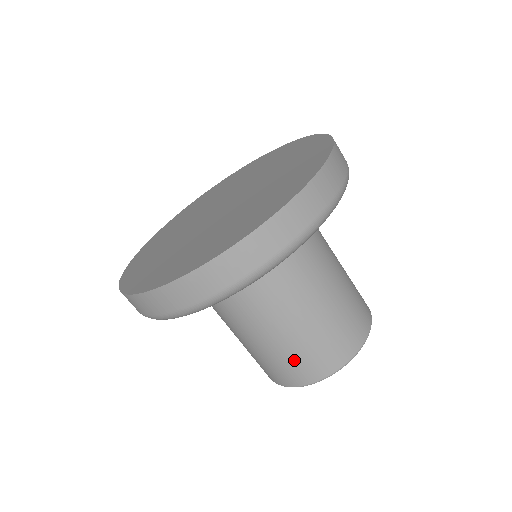
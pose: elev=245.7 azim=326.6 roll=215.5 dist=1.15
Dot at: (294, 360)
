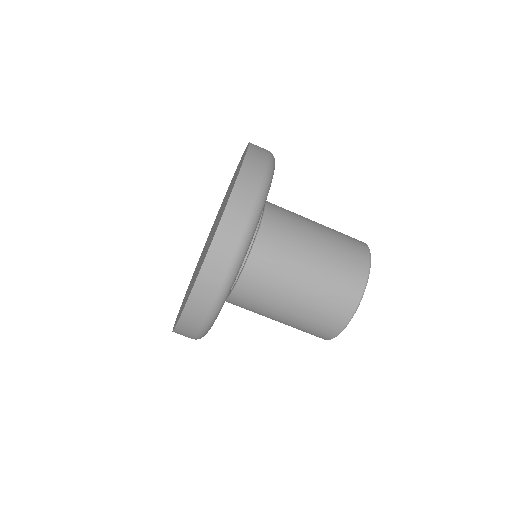
Dot at: (334, 286)
